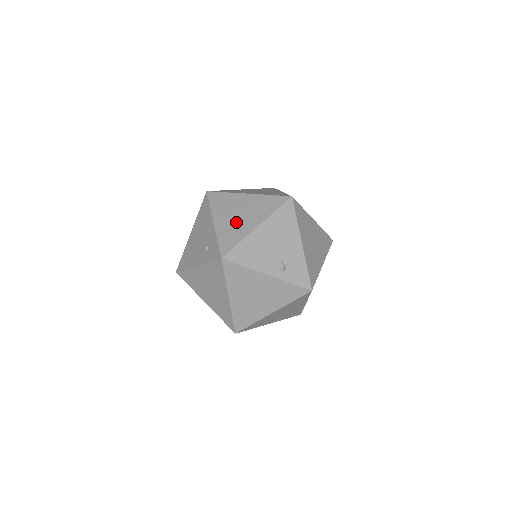
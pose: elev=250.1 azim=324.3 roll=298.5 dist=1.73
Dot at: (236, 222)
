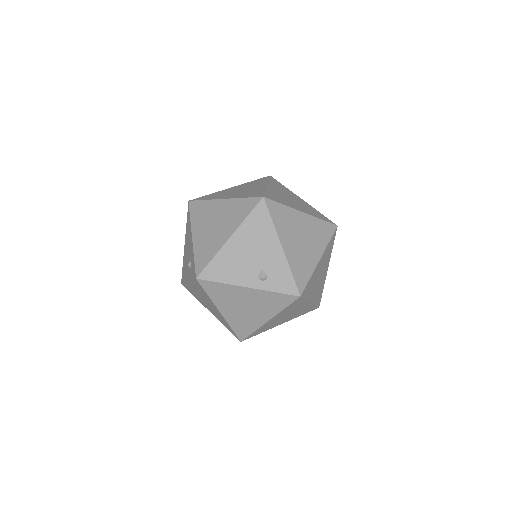
Dot at: (211, 235)
